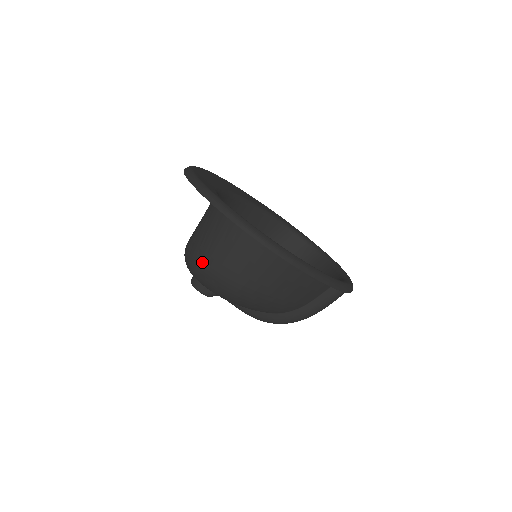
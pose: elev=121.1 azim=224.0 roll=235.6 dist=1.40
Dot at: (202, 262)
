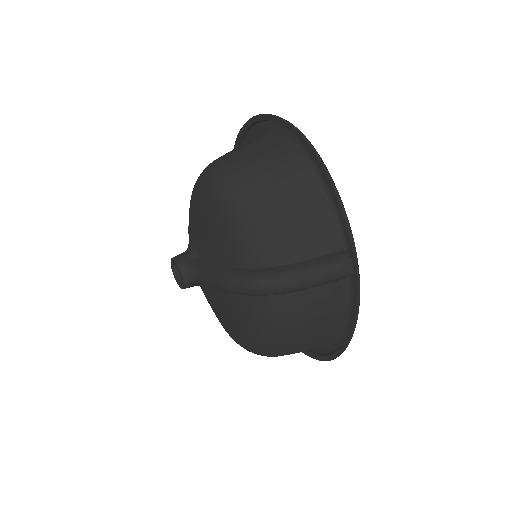
Dot at: (218, 158)
